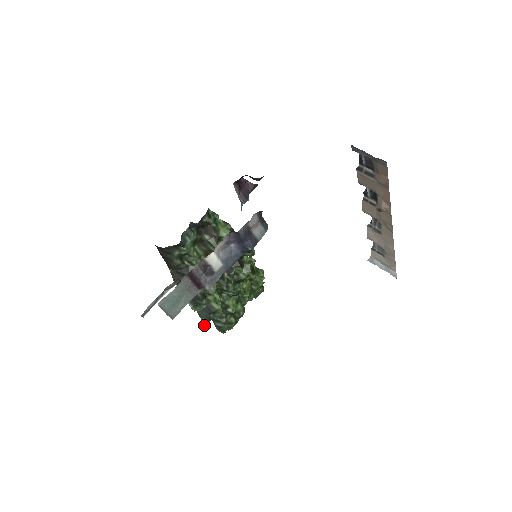
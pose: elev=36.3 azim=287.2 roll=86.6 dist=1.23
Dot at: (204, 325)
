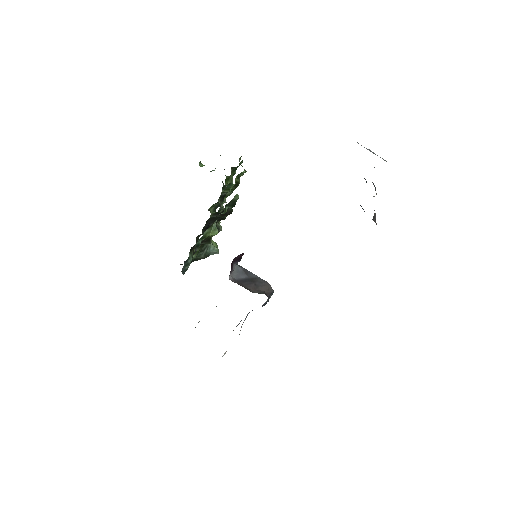
Dot at: occluded
